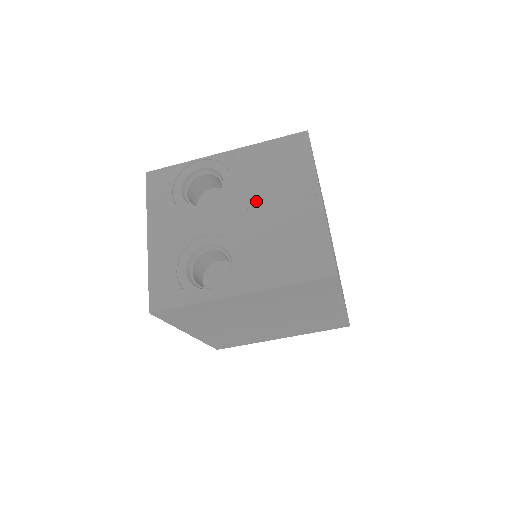
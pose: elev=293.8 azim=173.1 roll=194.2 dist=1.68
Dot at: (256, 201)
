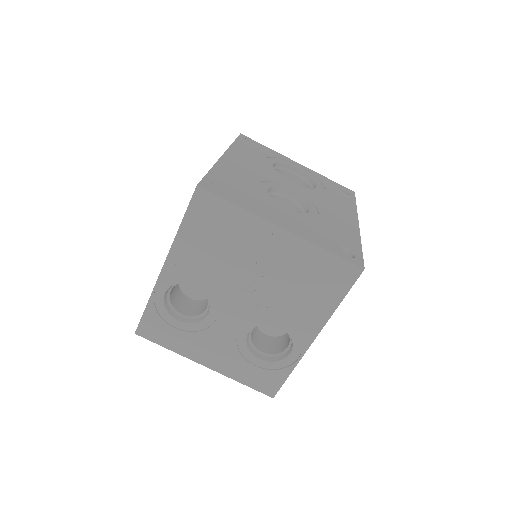
Dot at: (239, 277)
